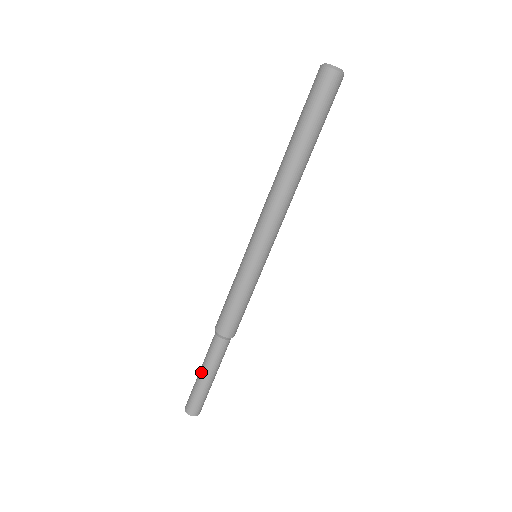
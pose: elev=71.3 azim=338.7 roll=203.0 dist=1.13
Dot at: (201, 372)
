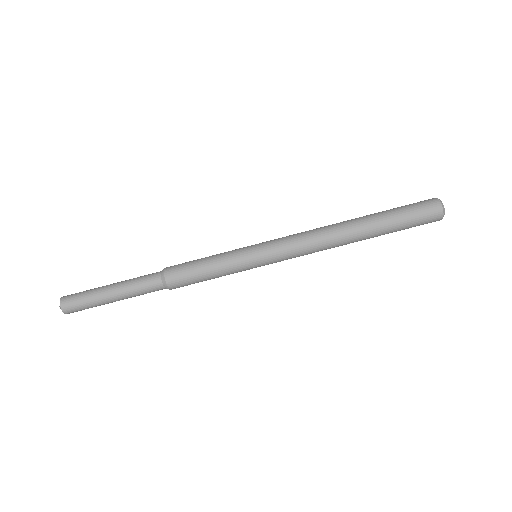
Dot at: (113, 285)
